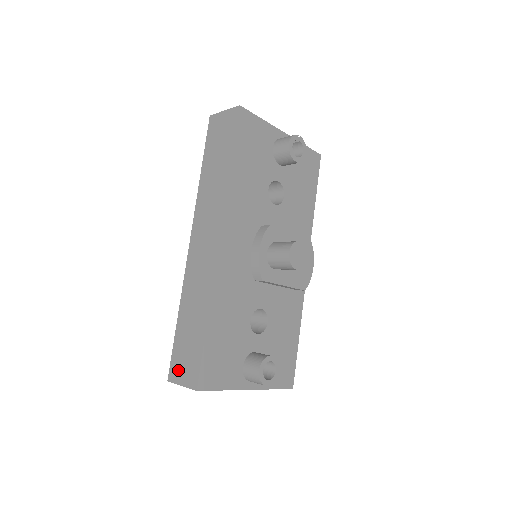
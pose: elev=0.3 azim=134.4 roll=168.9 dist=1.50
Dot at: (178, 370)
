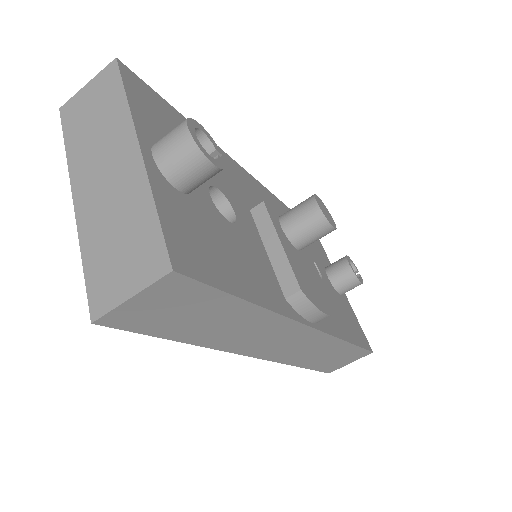
Dot at: occluded
